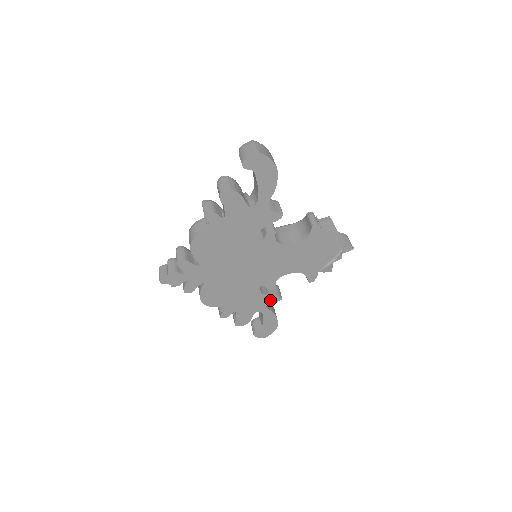
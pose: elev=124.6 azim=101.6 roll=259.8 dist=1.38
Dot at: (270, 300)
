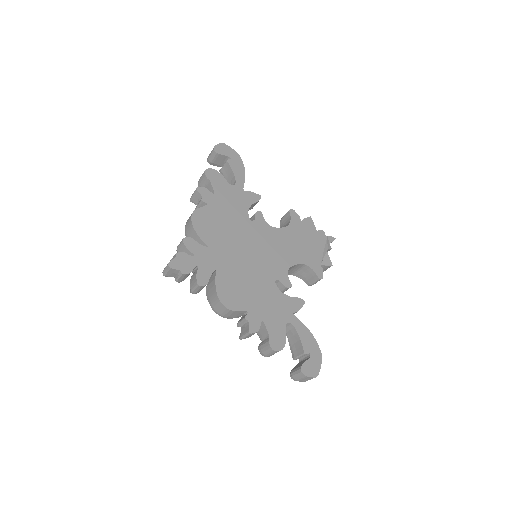
Dot at: (293, 304)
